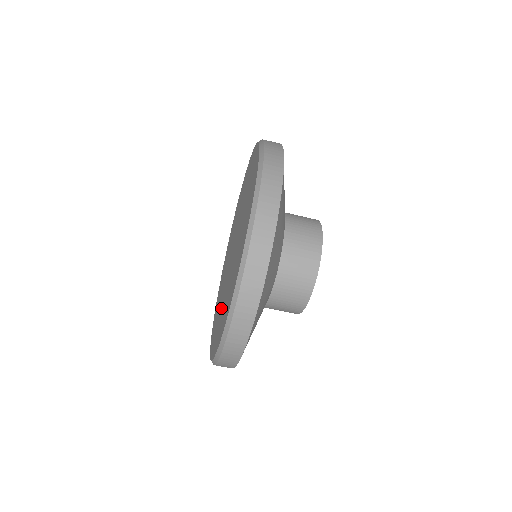
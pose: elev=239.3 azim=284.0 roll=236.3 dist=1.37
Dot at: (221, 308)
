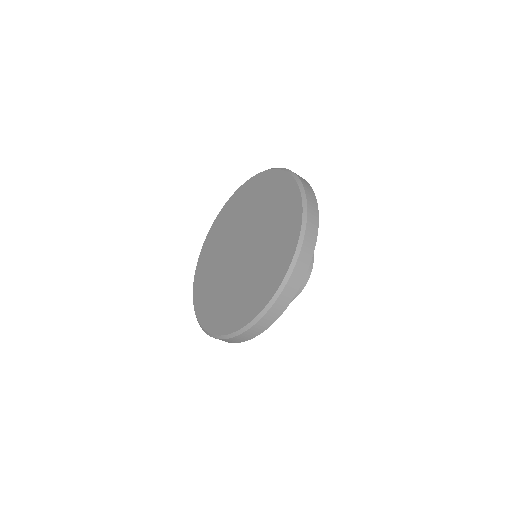
Dot at: (214, 280)
